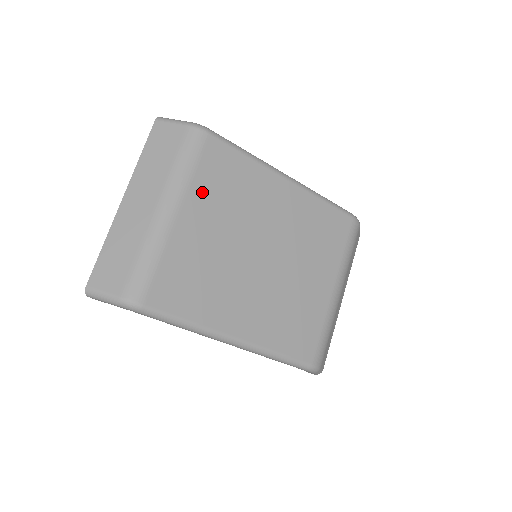
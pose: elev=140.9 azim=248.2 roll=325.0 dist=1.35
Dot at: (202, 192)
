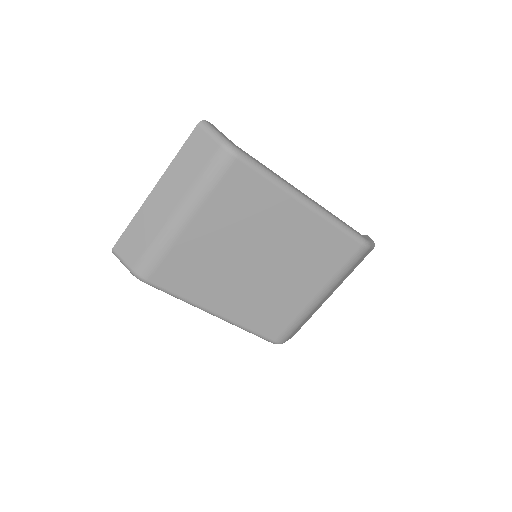
Dot at: (216, 207)
